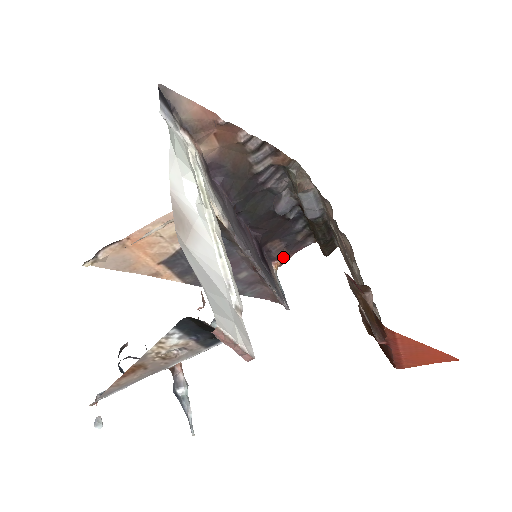
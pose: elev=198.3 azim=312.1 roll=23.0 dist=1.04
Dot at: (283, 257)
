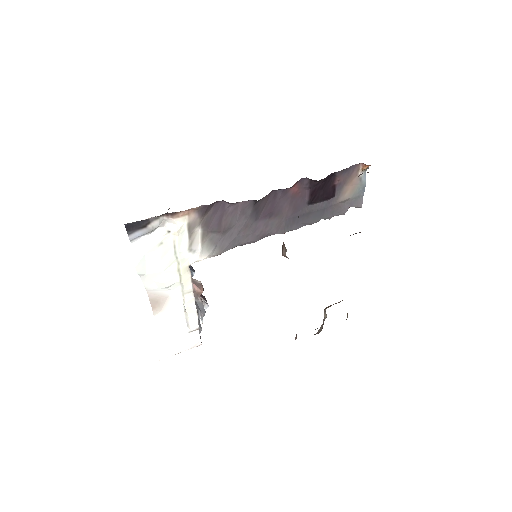
Dot at: occluded
